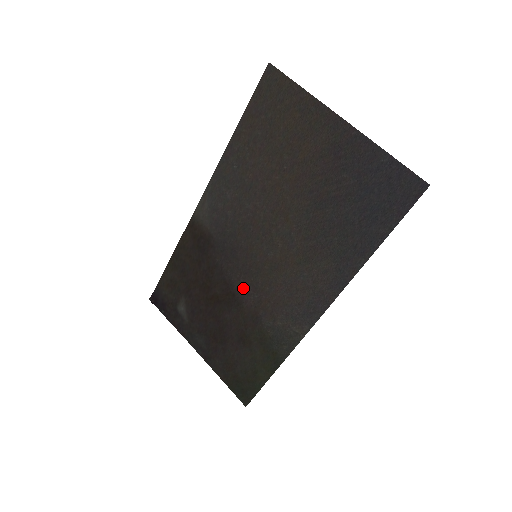
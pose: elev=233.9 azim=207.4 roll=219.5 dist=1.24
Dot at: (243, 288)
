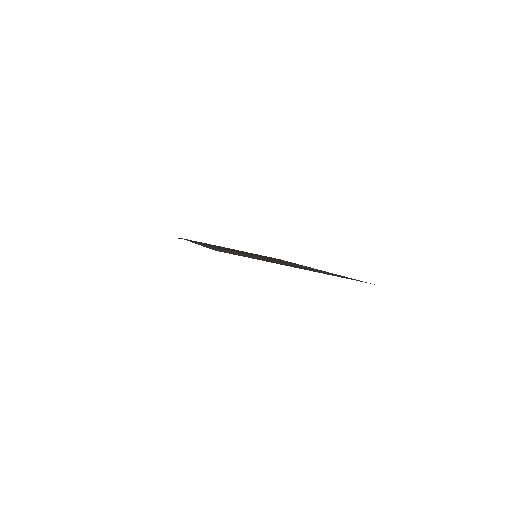
Dot at: occluded
